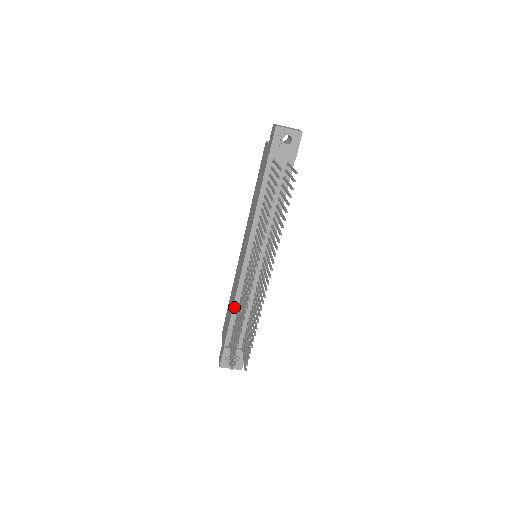
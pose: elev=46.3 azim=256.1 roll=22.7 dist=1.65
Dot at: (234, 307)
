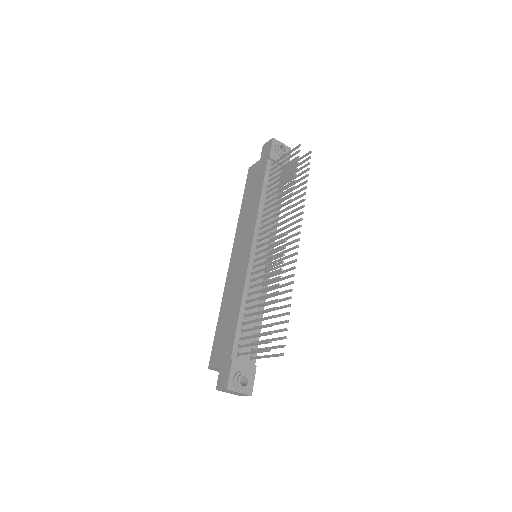
Dot at: (241, 306)
